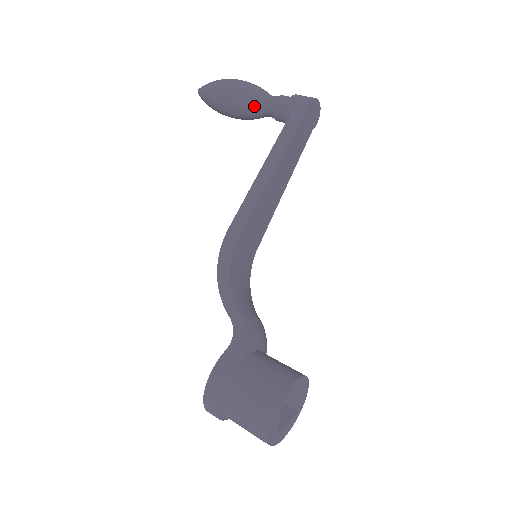
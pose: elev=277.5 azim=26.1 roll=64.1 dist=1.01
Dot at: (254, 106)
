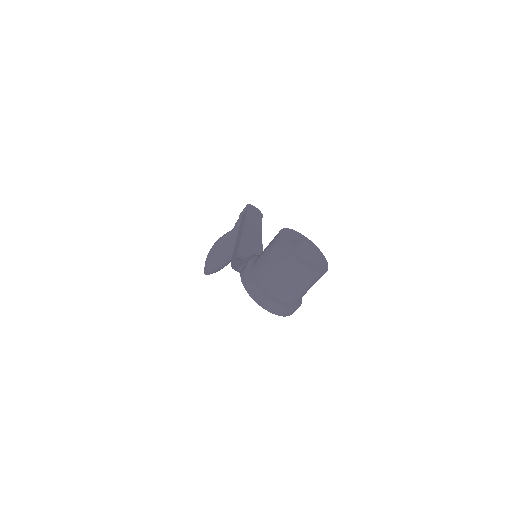
Dot at: (228, 238)
